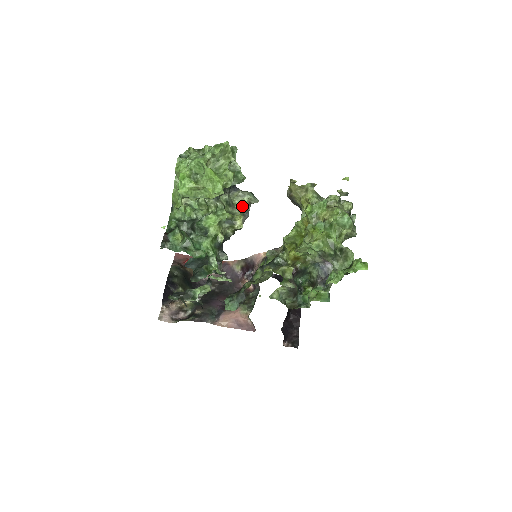
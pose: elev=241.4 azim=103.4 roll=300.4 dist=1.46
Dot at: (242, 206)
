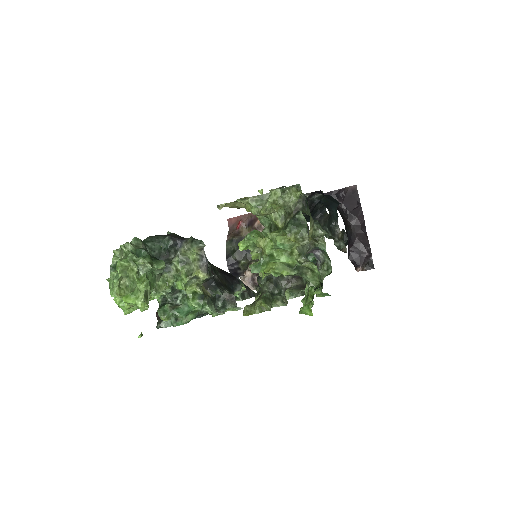
Dot at: (196, 255)
